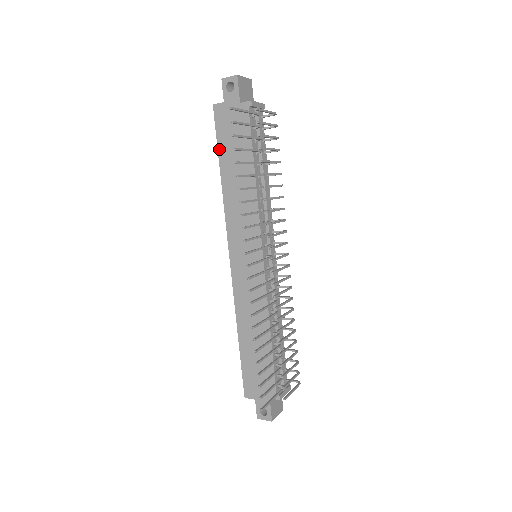
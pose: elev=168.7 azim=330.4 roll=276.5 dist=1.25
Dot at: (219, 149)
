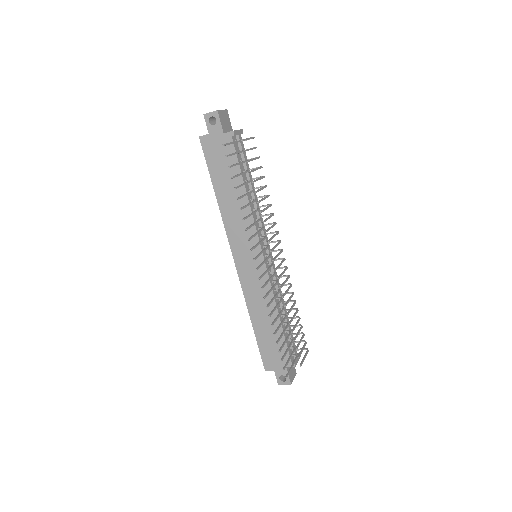
Dot at: (211, 173)
